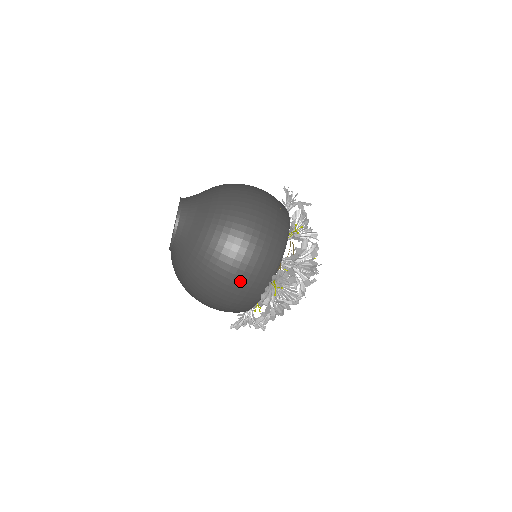
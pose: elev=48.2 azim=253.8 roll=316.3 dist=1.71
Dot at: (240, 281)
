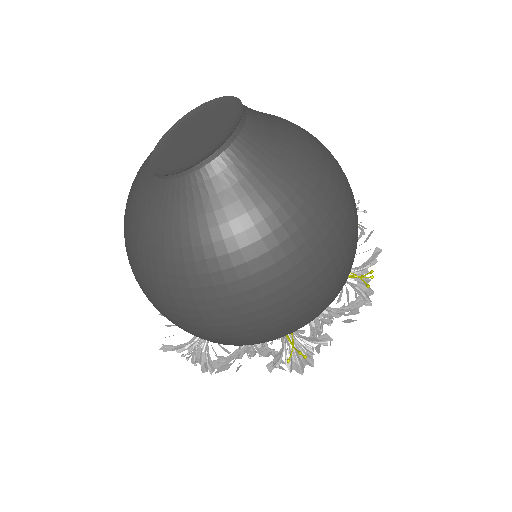
Dot at: (263, 318)
